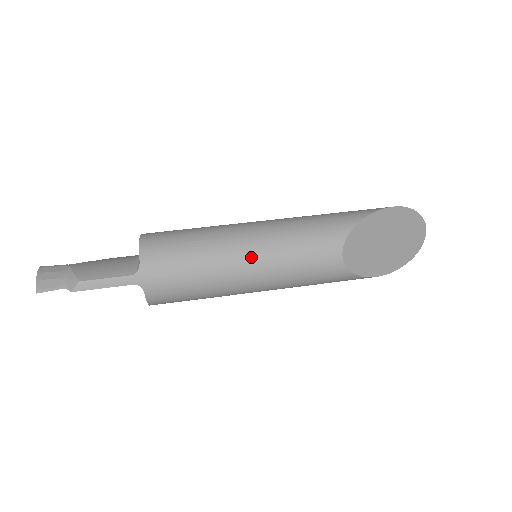
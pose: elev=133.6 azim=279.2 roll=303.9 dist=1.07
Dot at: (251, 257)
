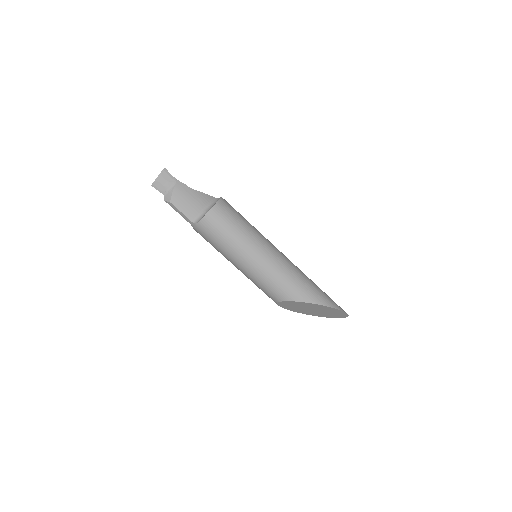
Dot at: (243, 266)
